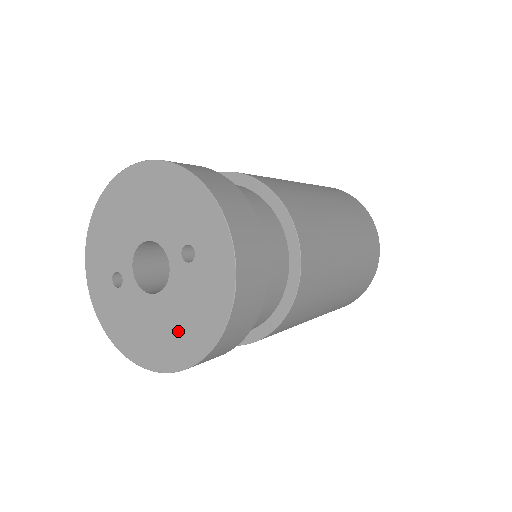
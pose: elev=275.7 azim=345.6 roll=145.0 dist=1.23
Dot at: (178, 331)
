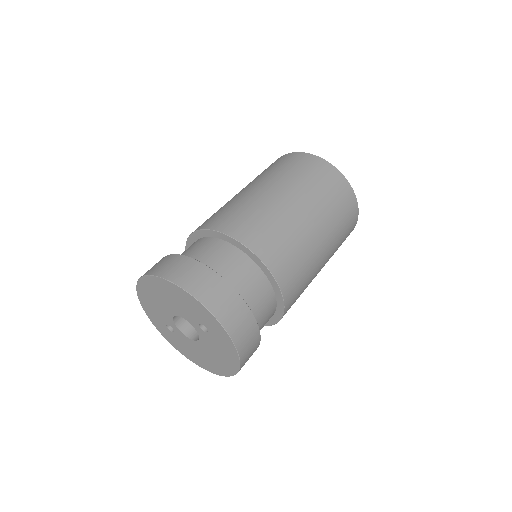
Dot at: (216, 360)
